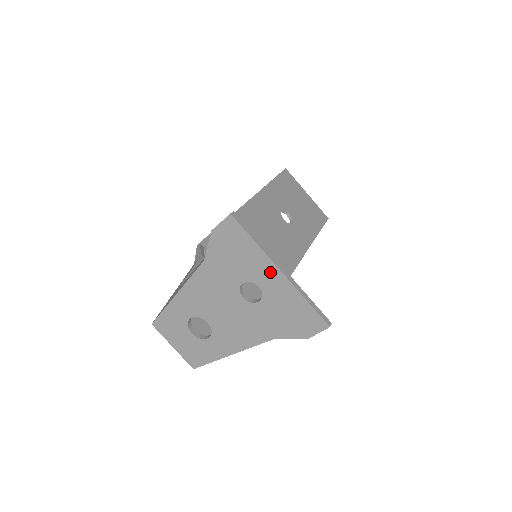
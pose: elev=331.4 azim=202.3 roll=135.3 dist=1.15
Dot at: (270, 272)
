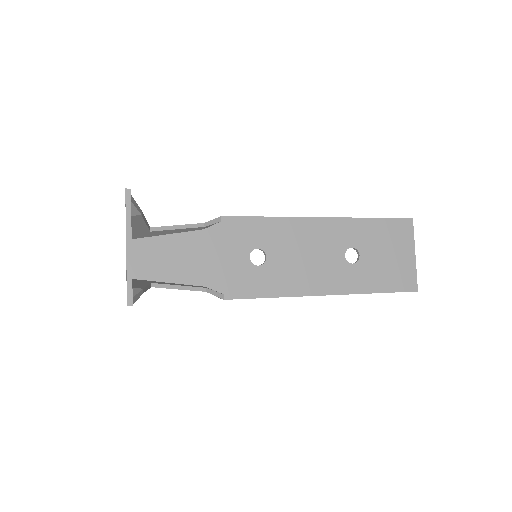
Dot at: (126, 243)
